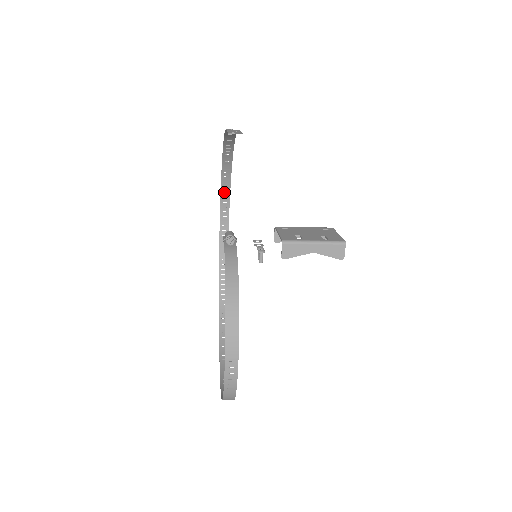
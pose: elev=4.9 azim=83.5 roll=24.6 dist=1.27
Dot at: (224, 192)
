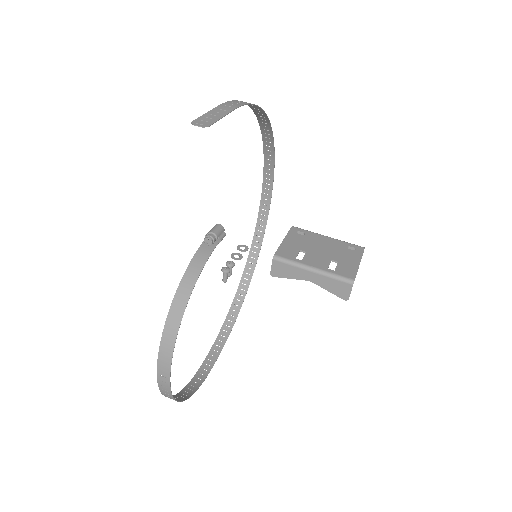
Dot at: (268, 158)
